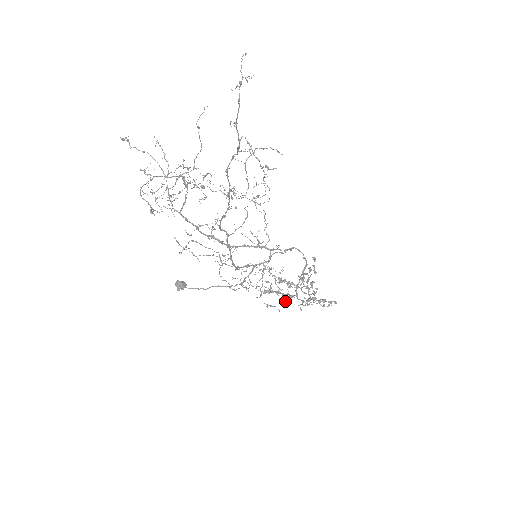
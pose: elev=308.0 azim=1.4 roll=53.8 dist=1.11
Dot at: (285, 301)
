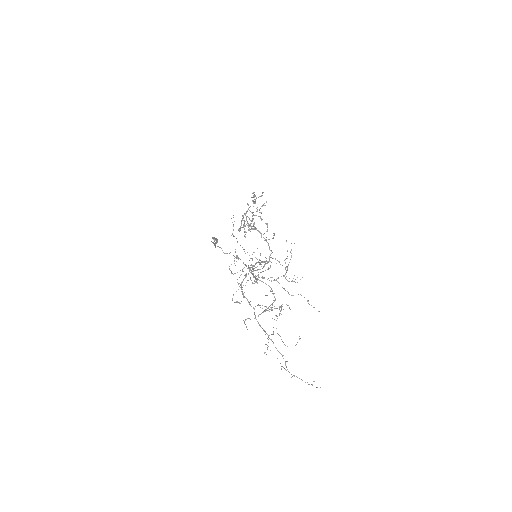
Dot at: occluded
